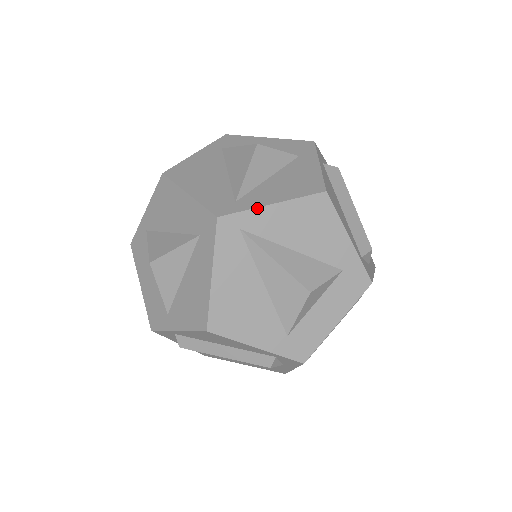
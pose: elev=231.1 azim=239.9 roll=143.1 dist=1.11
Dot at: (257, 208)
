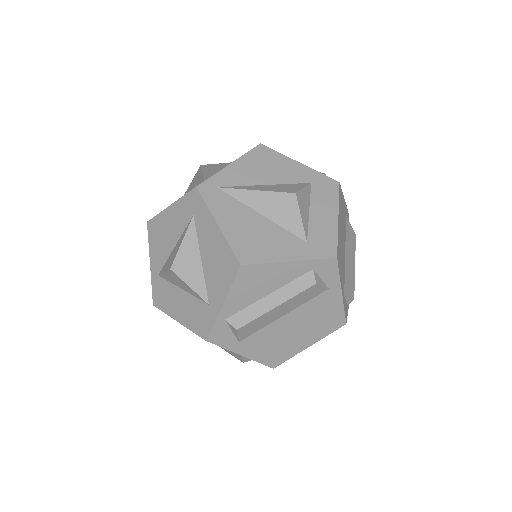
Dot at: (220, 171)
